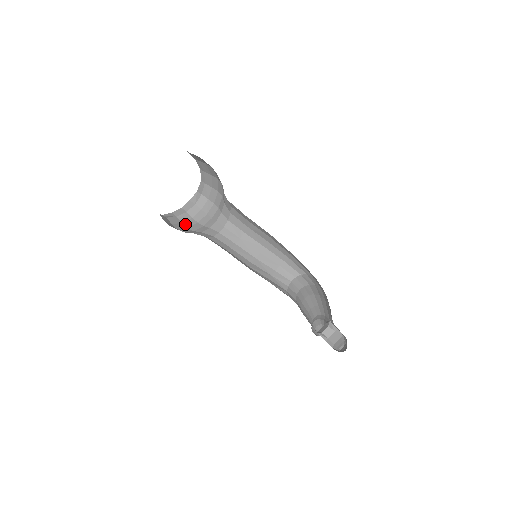
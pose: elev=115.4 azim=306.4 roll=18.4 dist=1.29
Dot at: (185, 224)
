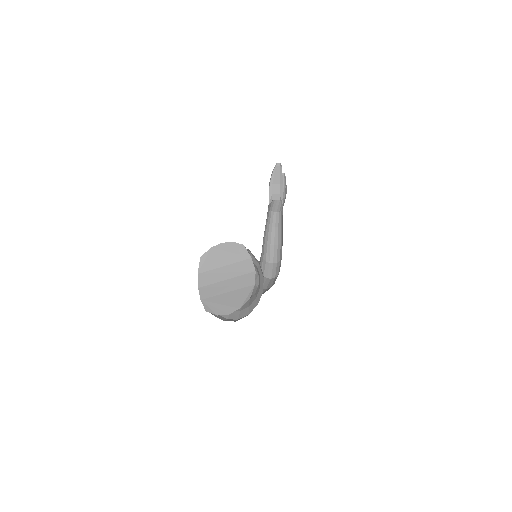
Dot at: occluded
